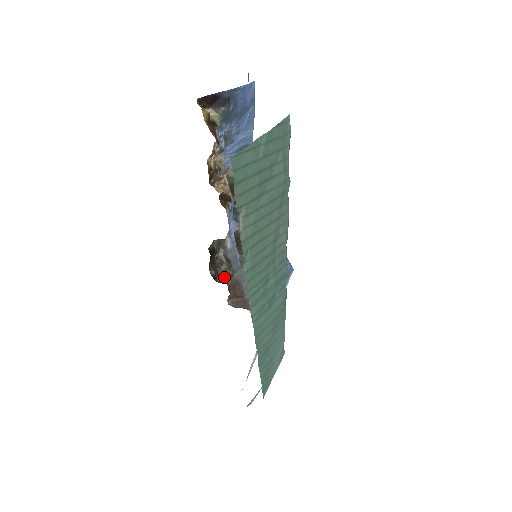
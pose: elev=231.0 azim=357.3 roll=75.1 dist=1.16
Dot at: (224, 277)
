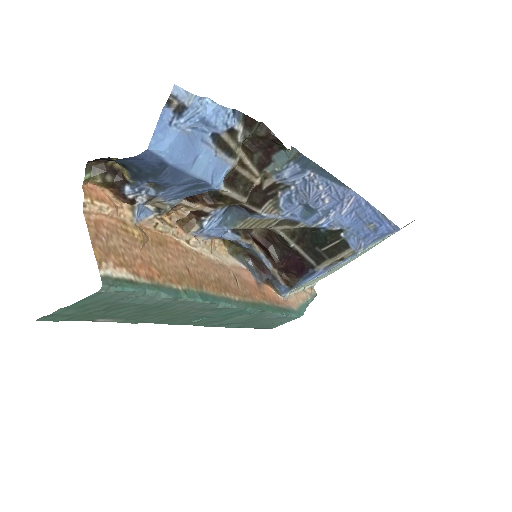
Dot at: (262, 230)
